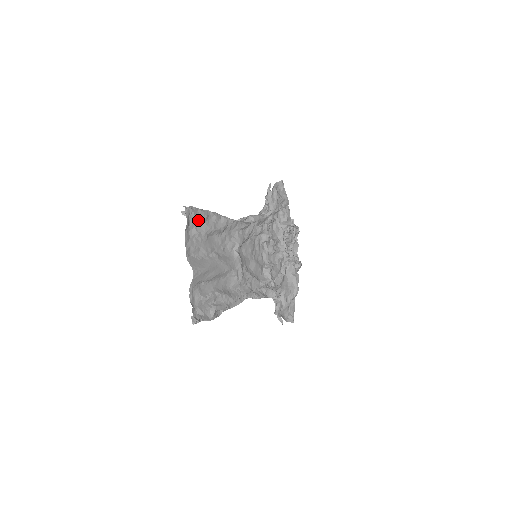
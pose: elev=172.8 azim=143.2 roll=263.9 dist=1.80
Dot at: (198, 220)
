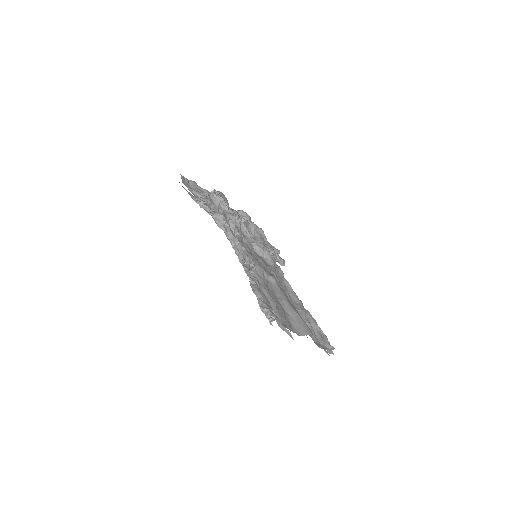
Dot at: occluded
